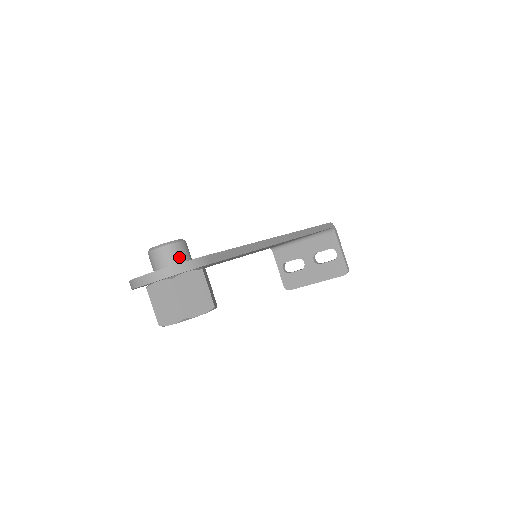
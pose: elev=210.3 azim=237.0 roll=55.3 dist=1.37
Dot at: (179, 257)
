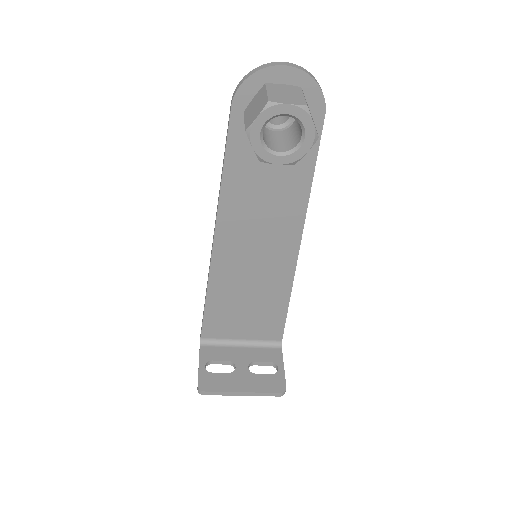
Dot at: occluded
